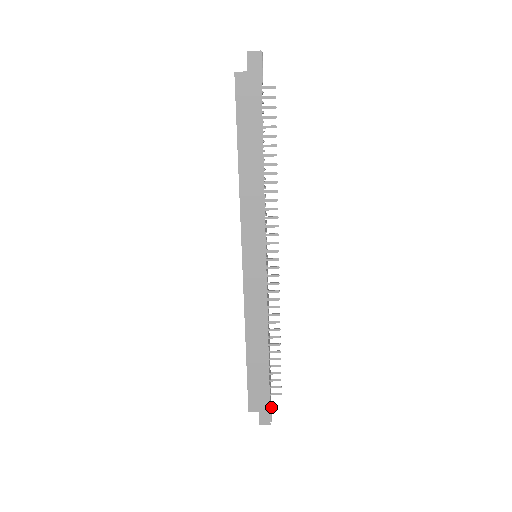
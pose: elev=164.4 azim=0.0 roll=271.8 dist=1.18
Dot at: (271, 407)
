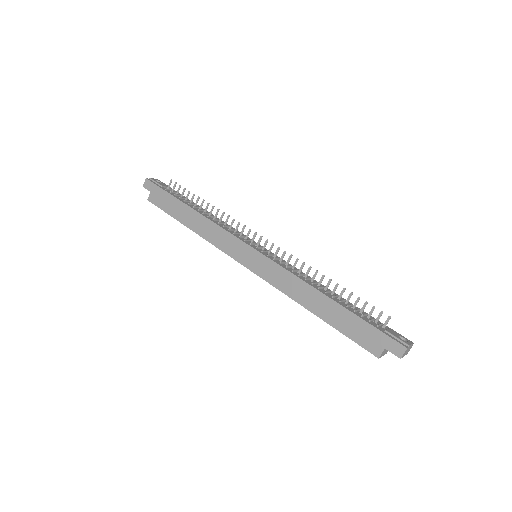
Dot at: (392, 335)
